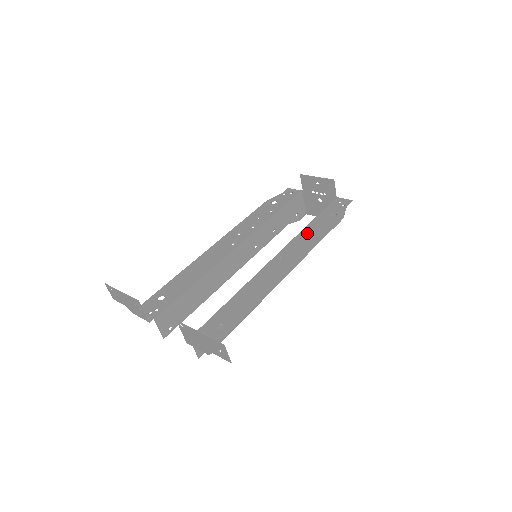
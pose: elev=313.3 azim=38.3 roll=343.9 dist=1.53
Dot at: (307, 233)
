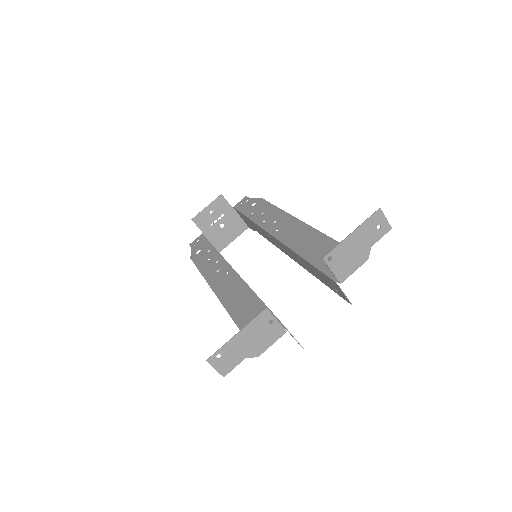
Dot at: (260, 217)
